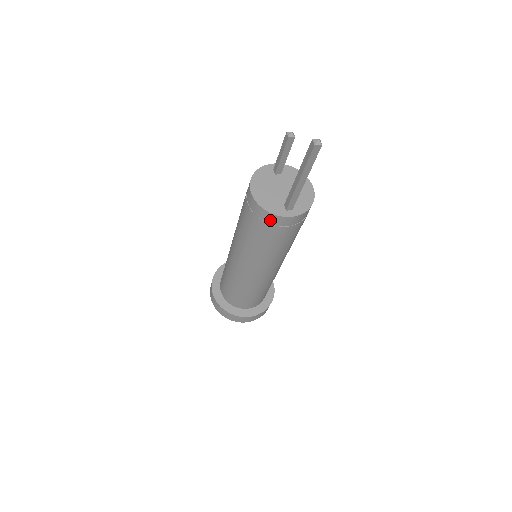
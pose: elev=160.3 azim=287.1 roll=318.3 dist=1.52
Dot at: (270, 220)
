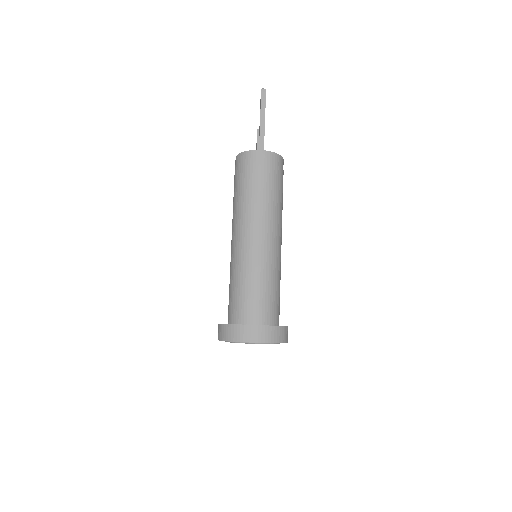
Dot at: (248, 159)
